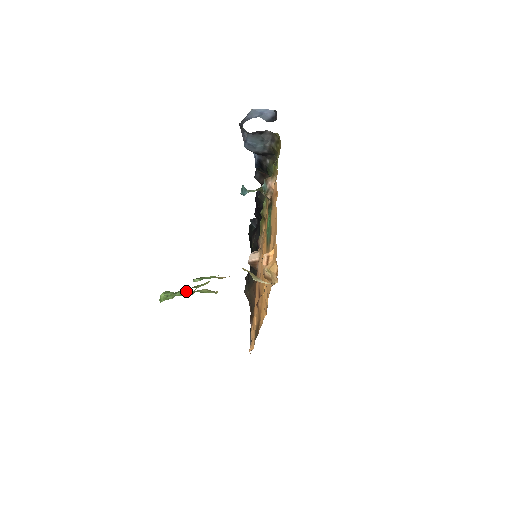
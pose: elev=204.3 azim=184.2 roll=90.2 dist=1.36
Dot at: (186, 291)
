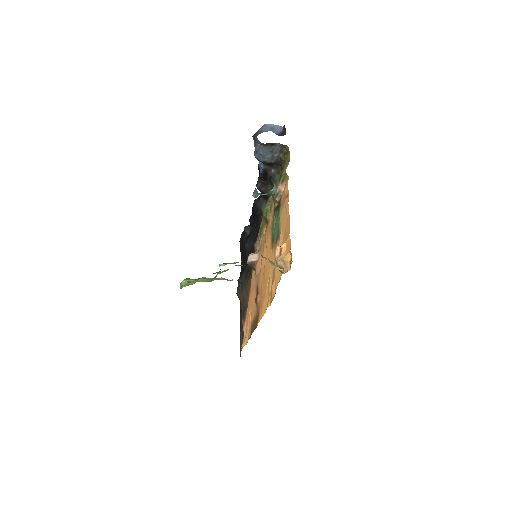
Dot at: (206, 278)
